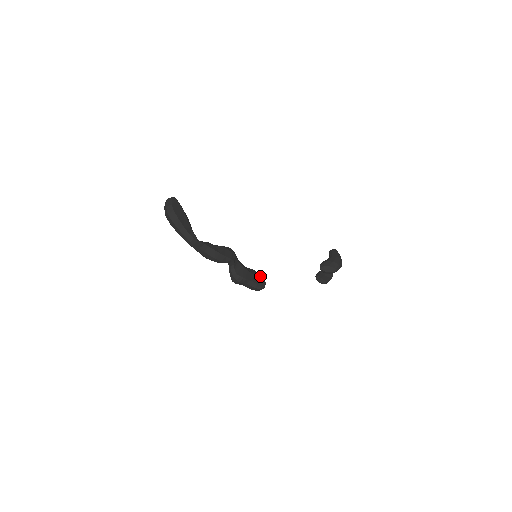
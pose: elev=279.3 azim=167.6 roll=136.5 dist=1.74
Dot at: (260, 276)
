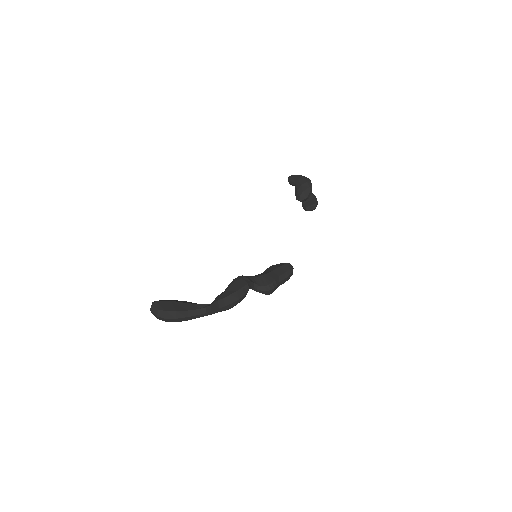
Dot at: (279, 264)
